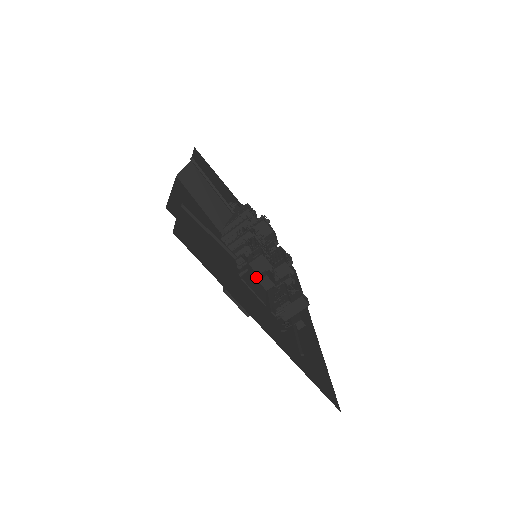
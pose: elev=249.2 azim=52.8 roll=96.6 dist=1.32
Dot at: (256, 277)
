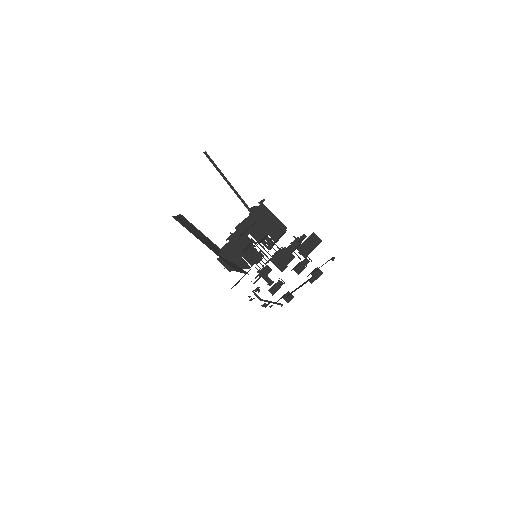
Dot at: occluded
